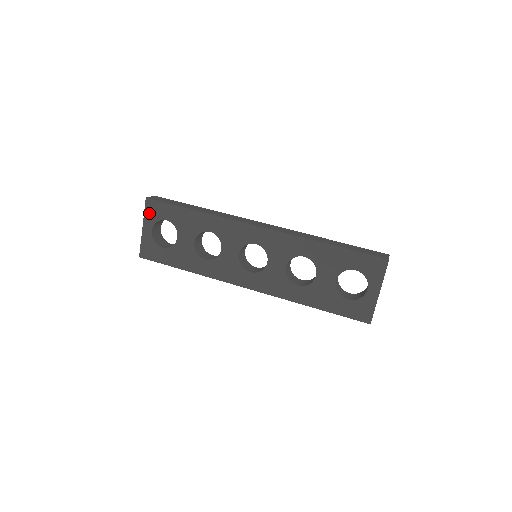
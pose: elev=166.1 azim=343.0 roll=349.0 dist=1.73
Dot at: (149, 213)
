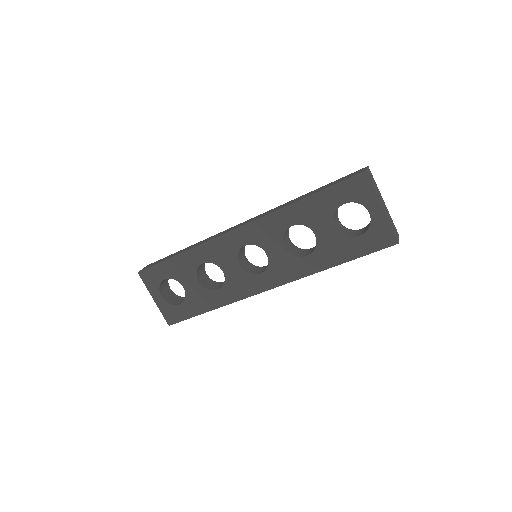
Dot at: (149, 283)
